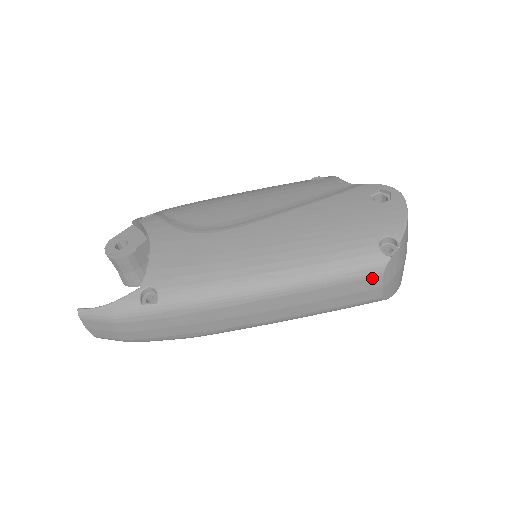
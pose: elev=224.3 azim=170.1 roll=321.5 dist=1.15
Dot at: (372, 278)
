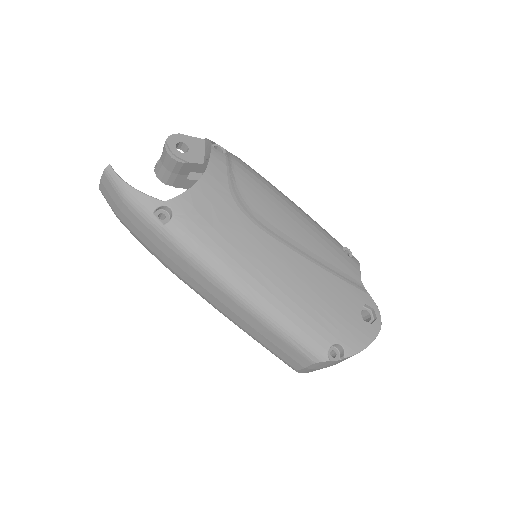
Dot at: (305, 358)
